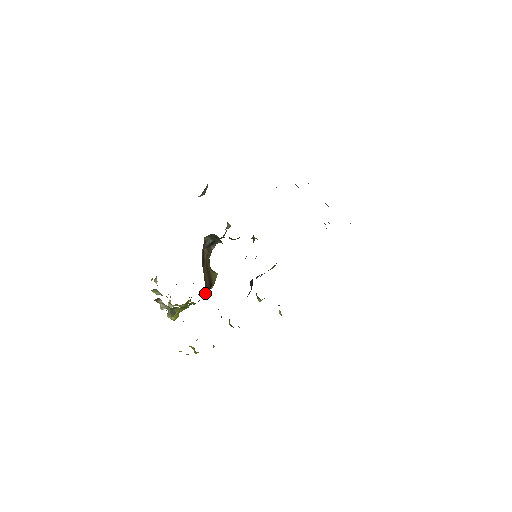
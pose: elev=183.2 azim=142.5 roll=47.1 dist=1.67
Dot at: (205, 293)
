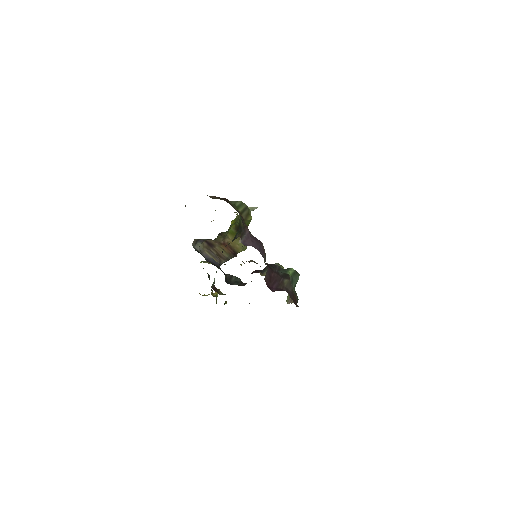
Dot at: (223, 262)
